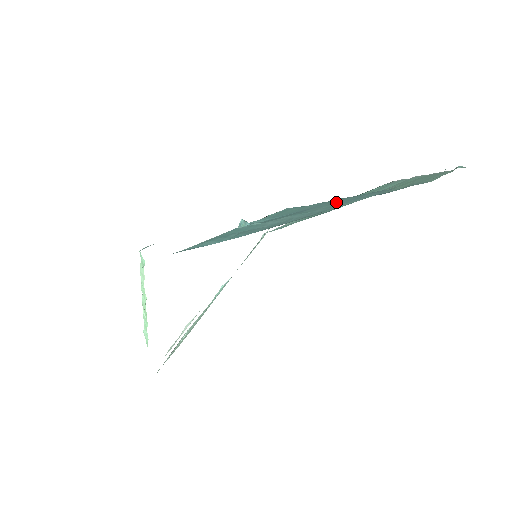
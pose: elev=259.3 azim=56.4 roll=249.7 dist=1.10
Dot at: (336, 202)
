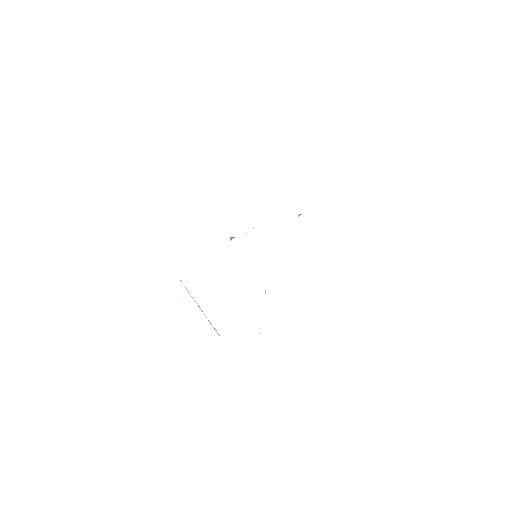
Dot at: occluded
